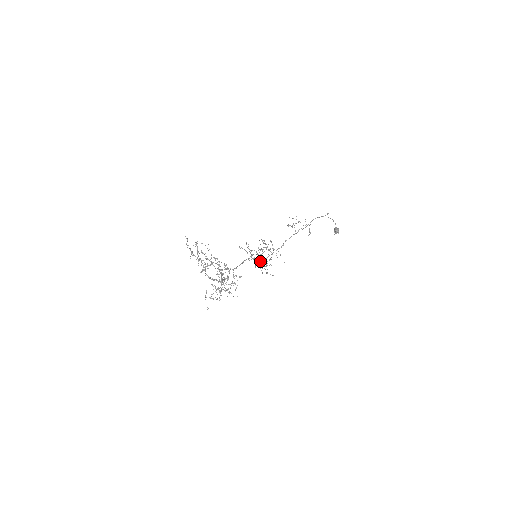
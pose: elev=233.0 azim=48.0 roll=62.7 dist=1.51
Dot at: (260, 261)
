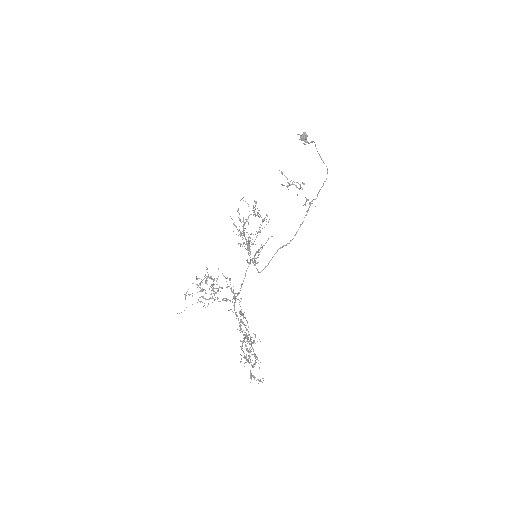
Dot at: (248, 242)
